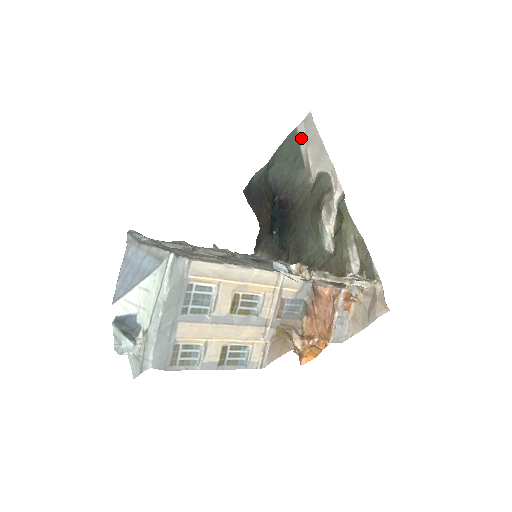
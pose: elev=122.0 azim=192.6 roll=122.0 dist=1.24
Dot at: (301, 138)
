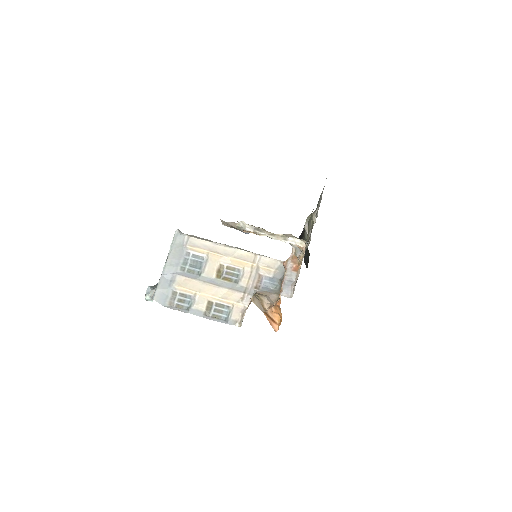
Dot at: occluded
